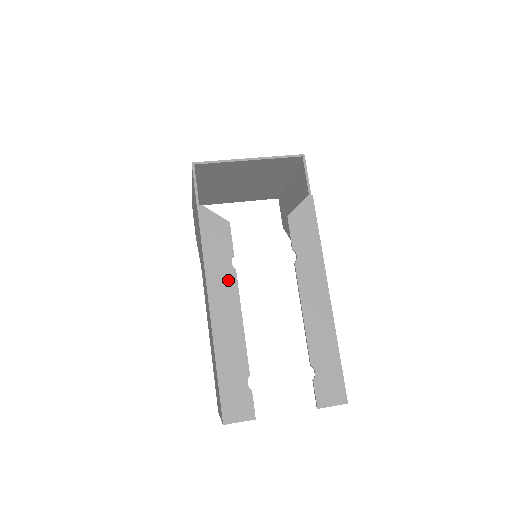
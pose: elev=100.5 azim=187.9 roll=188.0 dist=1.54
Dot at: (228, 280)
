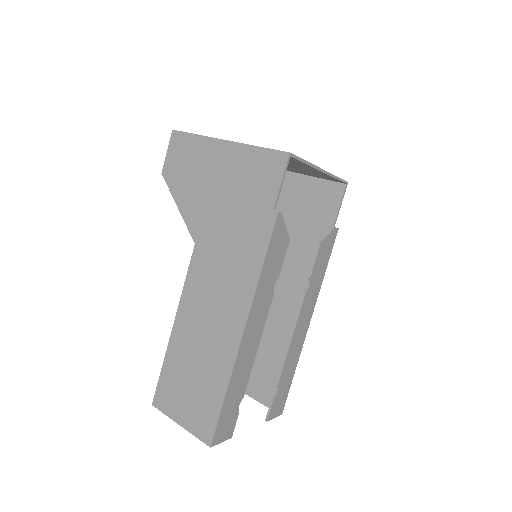
Dot at: (266, 303)
